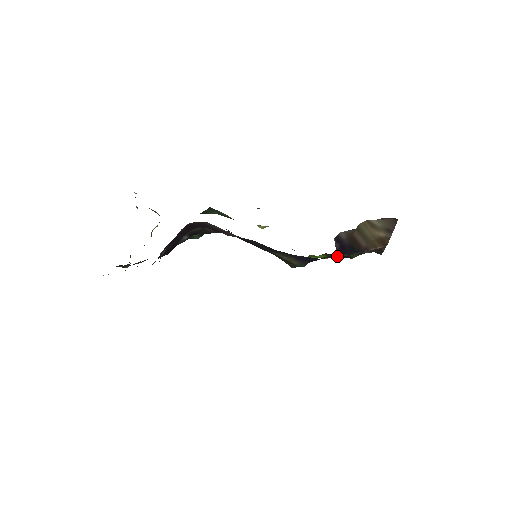
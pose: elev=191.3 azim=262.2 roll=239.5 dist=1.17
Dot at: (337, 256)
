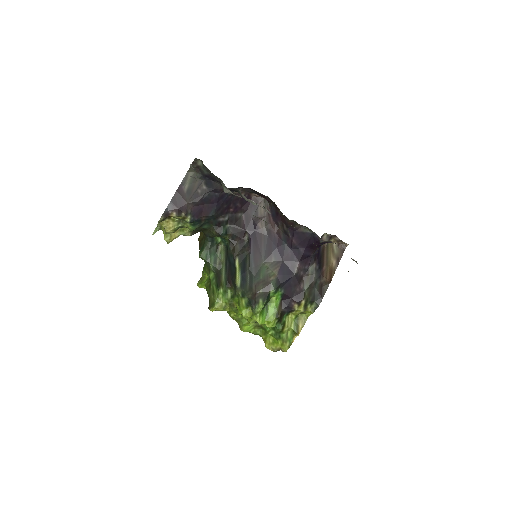
Dot at: (299, 286)
